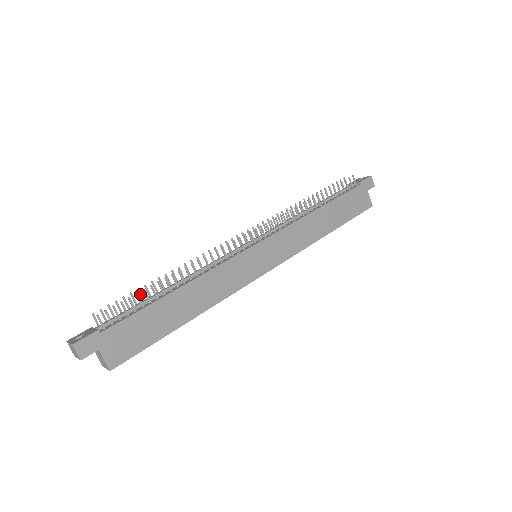
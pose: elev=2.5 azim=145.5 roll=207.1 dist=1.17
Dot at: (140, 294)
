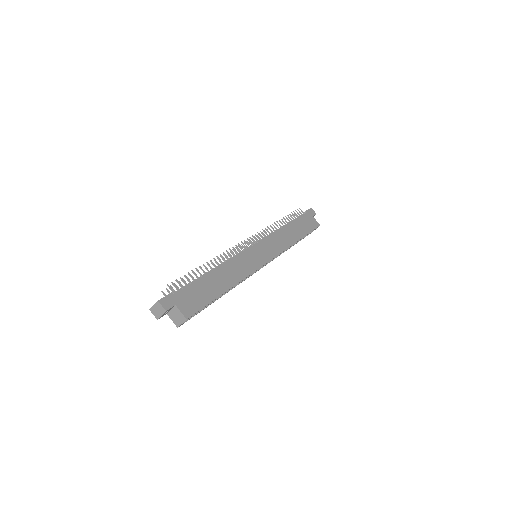
Dot at: occluded
